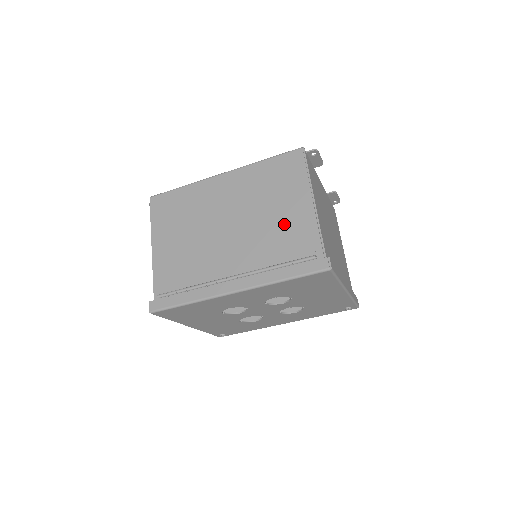
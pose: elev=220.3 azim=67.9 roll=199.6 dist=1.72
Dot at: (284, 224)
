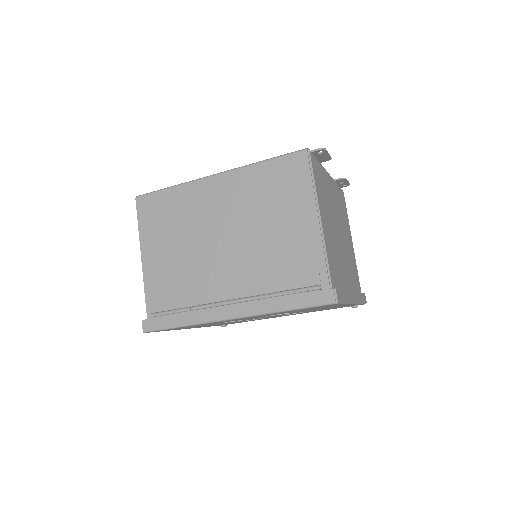
Dot at: (285, 243)
